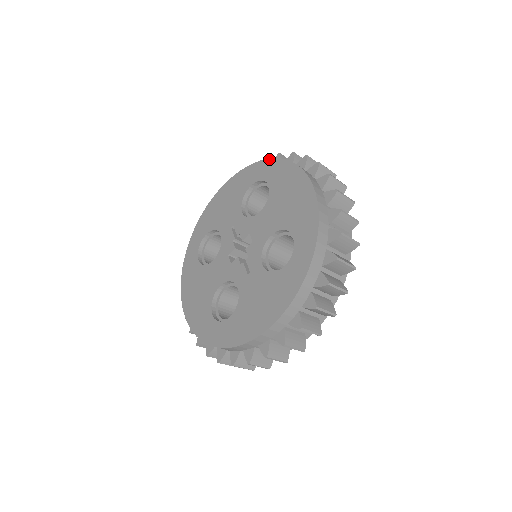
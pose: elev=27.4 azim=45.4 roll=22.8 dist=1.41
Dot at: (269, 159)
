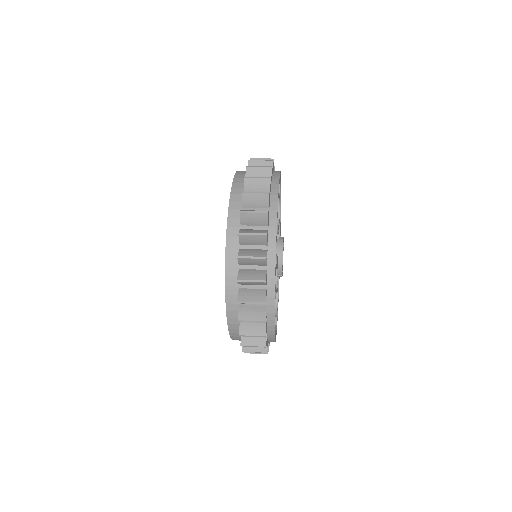
Dot at: (235, 174)
